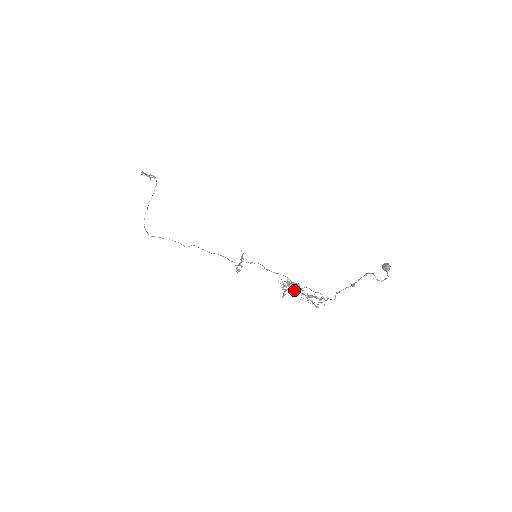
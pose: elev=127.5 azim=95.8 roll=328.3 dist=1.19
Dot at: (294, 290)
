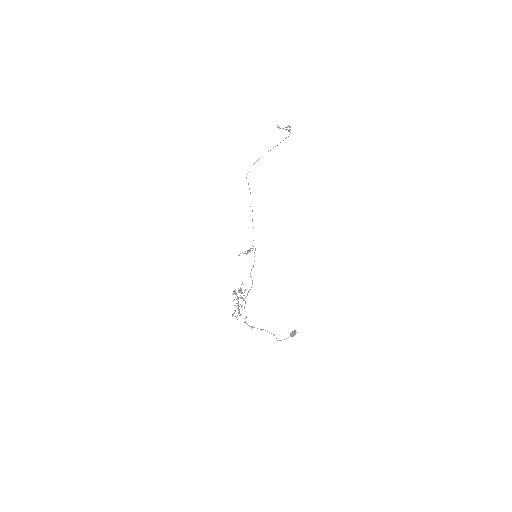
Dot at: (238, 297)
